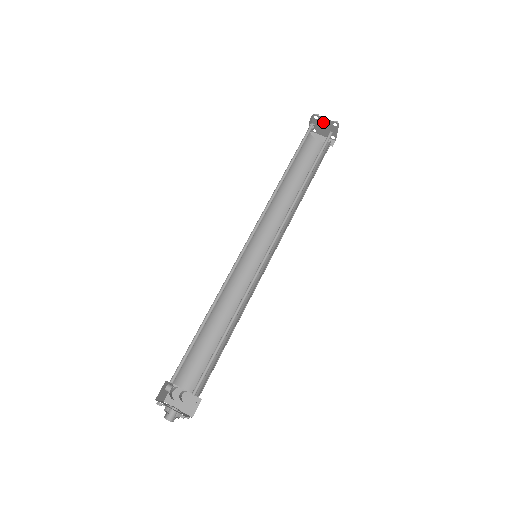
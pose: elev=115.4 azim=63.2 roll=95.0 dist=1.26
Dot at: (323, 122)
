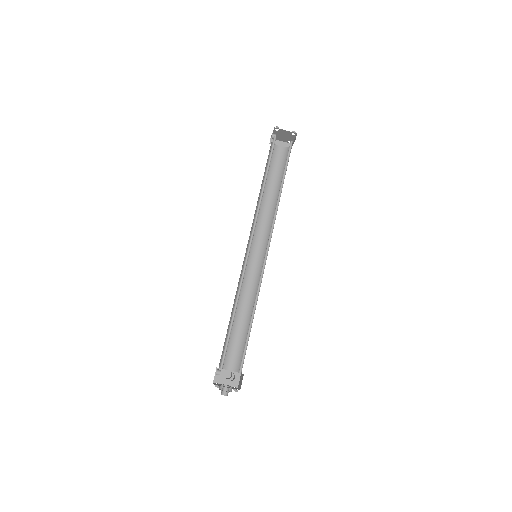
Dot at: (282, 132)
